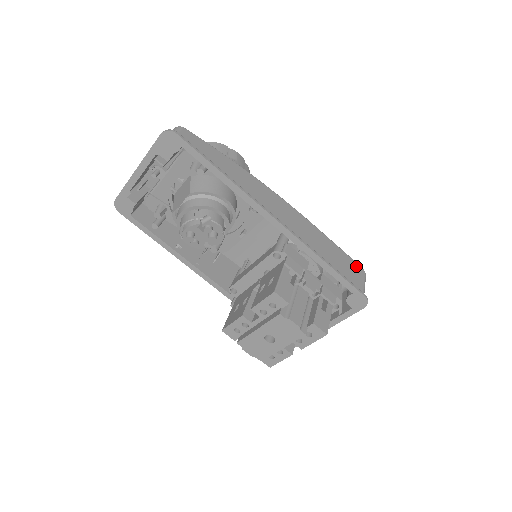
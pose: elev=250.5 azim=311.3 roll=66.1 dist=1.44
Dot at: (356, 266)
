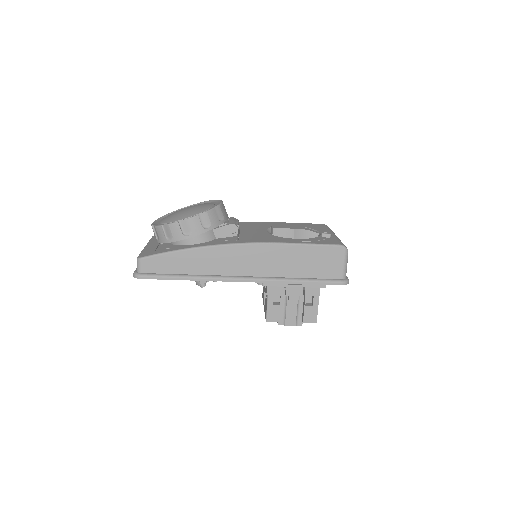
Dot at: (334, 251)
